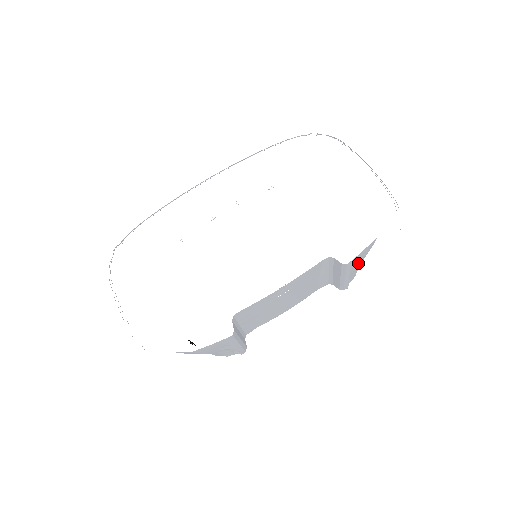
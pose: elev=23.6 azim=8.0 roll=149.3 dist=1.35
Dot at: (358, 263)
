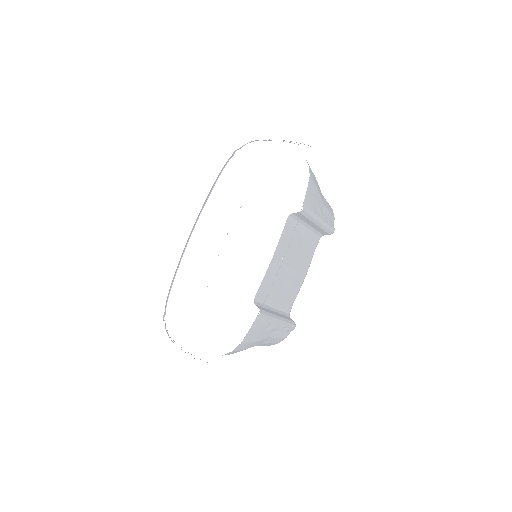
Dot at: (318, 205)
